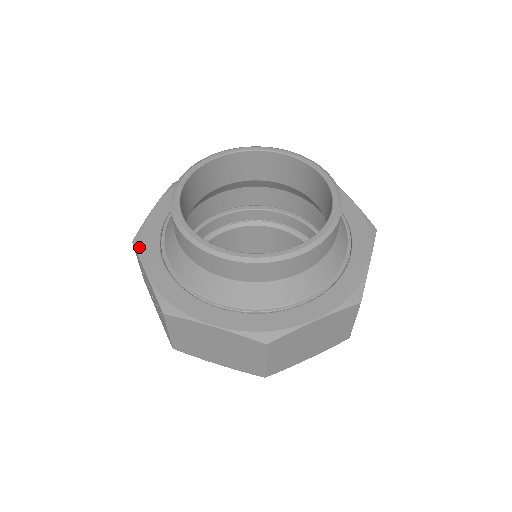
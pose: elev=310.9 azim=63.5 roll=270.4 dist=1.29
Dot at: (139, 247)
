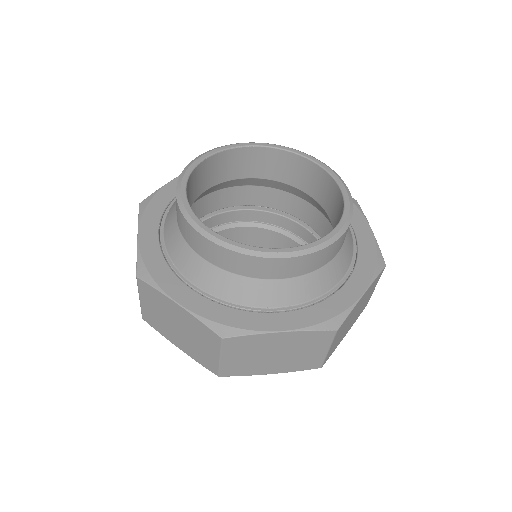
Dot at: (143, 210)
